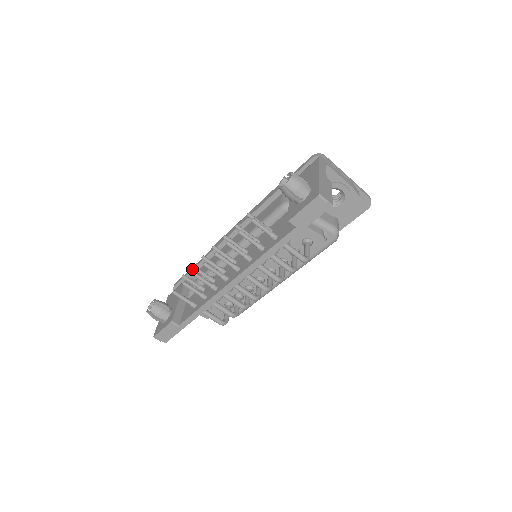
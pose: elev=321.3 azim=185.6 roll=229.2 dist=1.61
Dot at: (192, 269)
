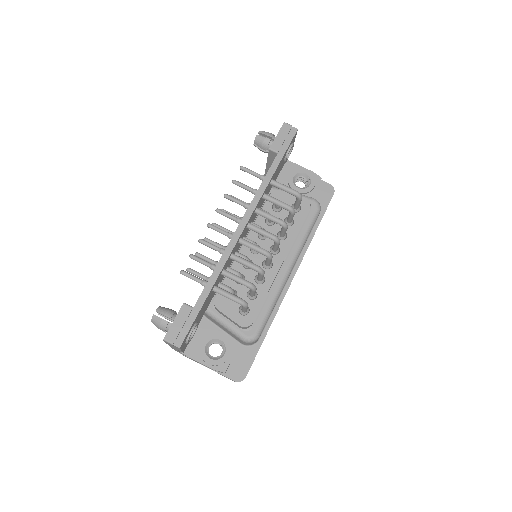
Dot at: occluded
